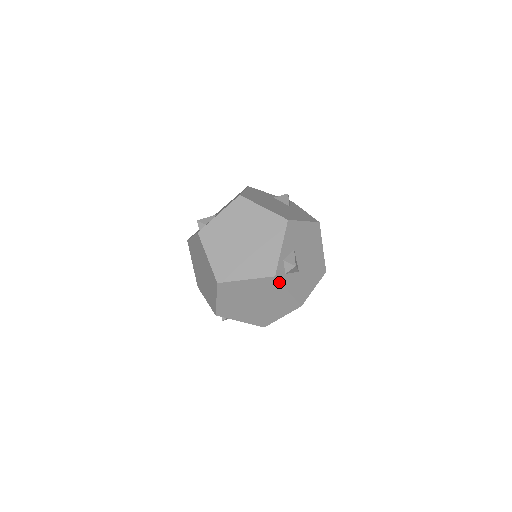
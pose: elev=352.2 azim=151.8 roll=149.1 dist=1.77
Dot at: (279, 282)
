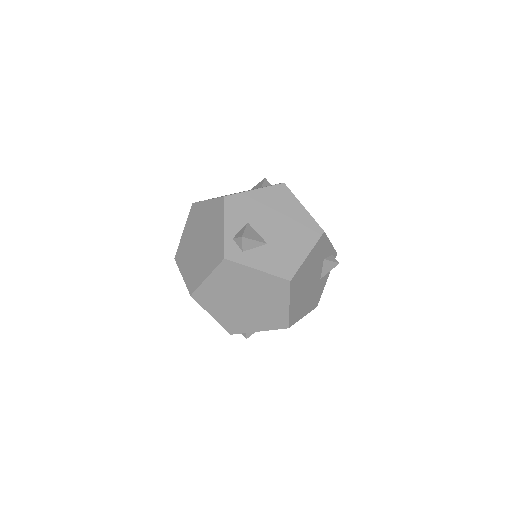
Dot at: (236, 263)
